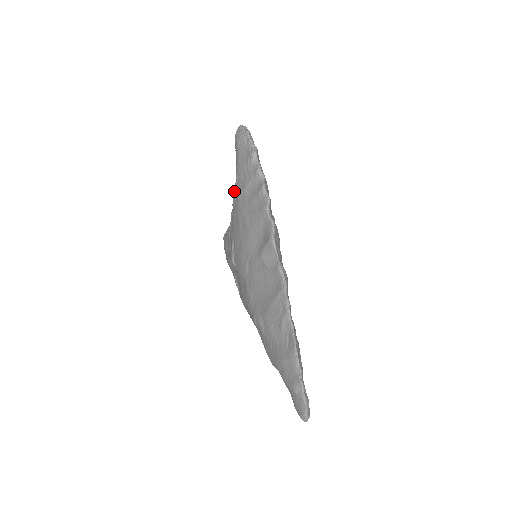
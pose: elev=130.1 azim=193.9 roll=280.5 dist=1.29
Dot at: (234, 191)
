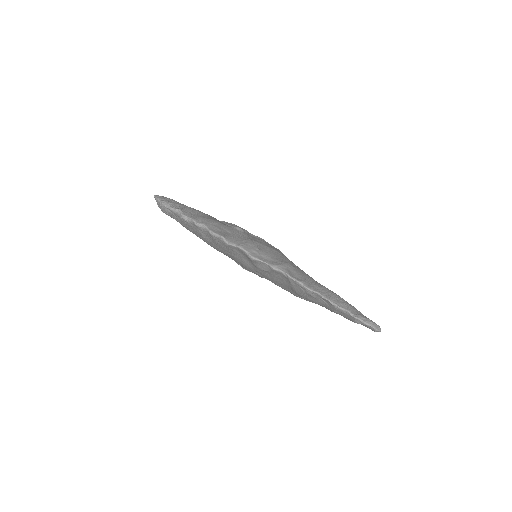
Dot at: occluded
